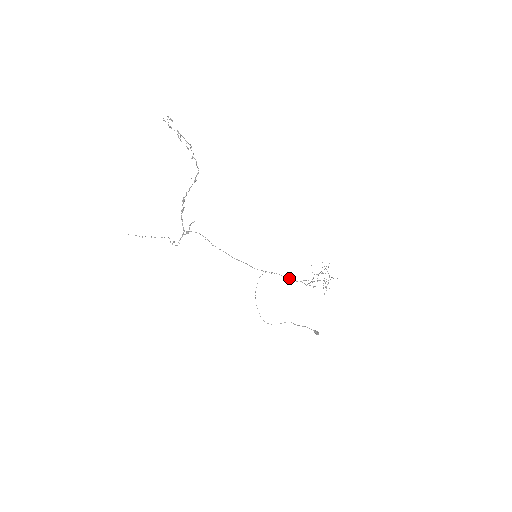
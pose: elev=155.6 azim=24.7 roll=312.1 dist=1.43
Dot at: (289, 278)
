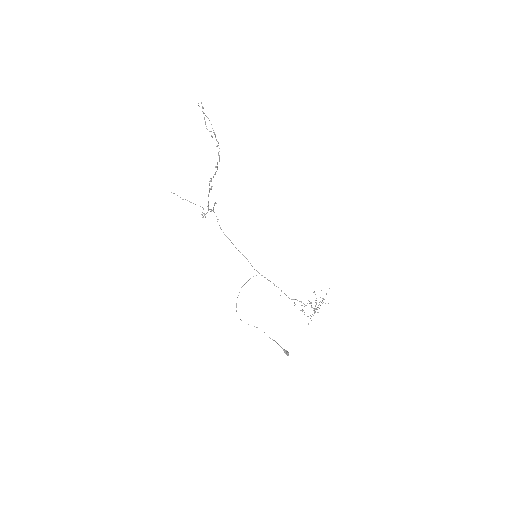
Dot at: (281, 290)
